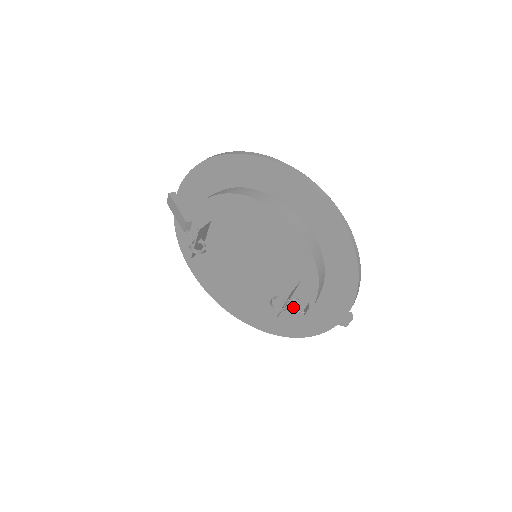
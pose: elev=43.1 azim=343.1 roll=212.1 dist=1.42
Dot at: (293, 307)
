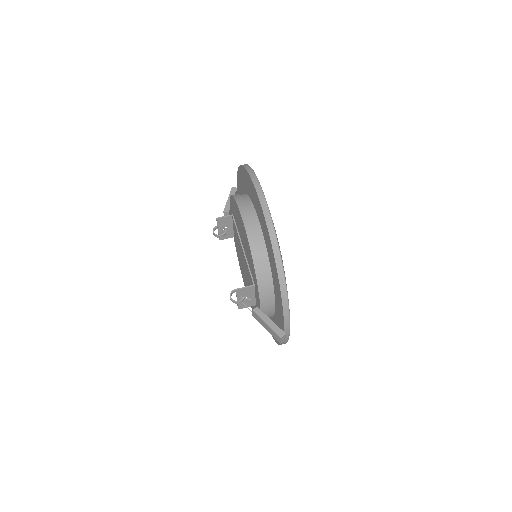
Dot at: occluded
